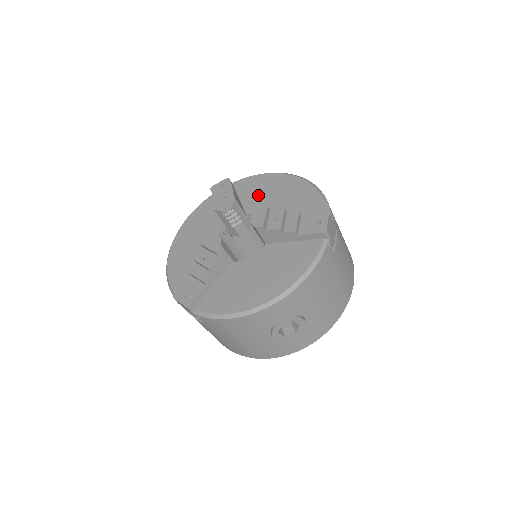
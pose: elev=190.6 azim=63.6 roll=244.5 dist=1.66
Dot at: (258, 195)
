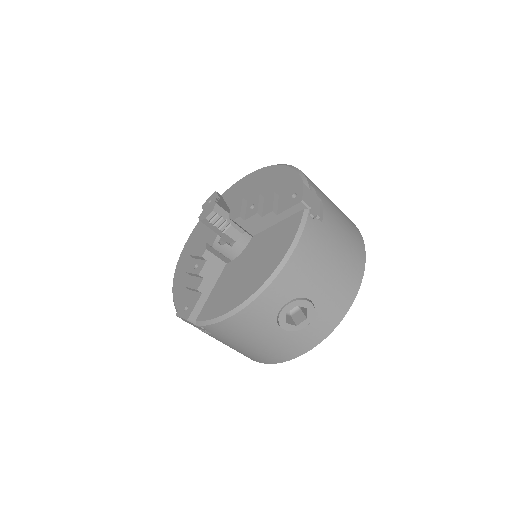
Dot at: (243, 196)
